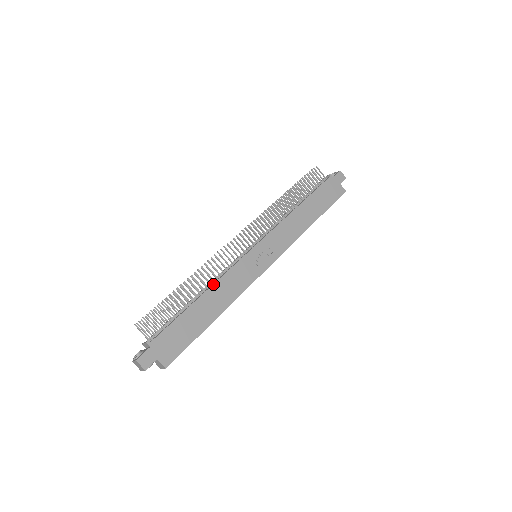
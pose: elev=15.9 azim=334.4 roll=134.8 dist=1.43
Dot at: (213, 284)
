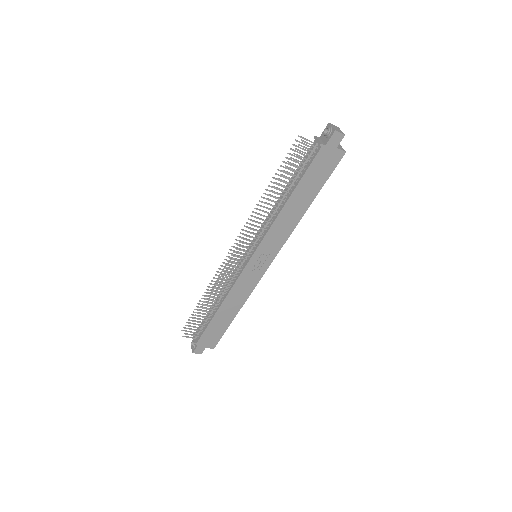
Dot at: (225, 298)
